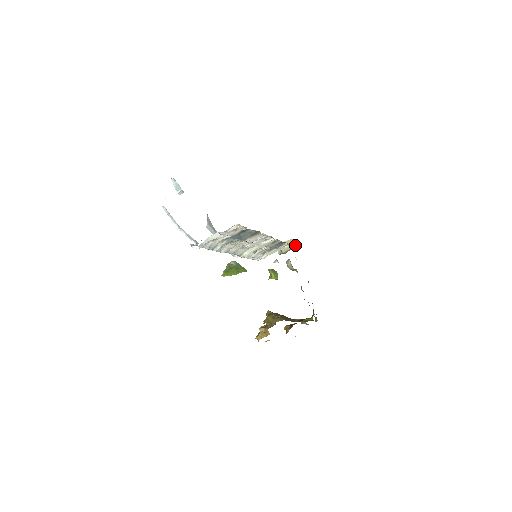
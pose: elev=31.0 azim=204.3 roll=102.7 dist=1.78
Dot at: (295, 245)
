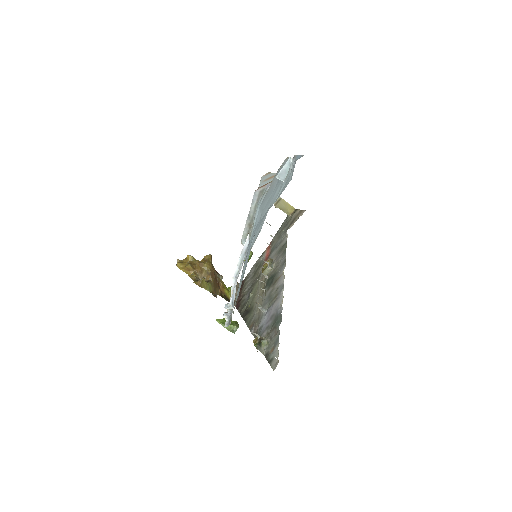
Dot at: (290, 214)
